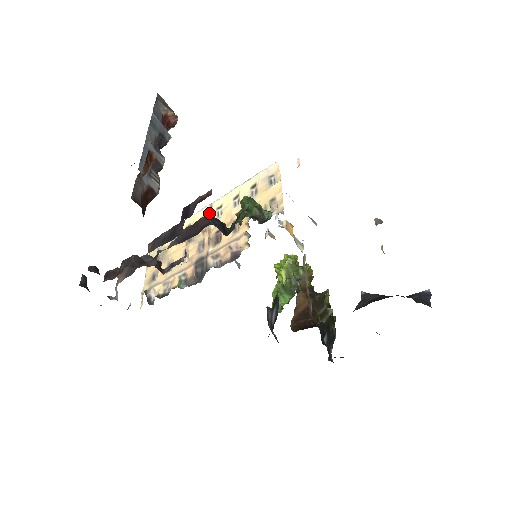
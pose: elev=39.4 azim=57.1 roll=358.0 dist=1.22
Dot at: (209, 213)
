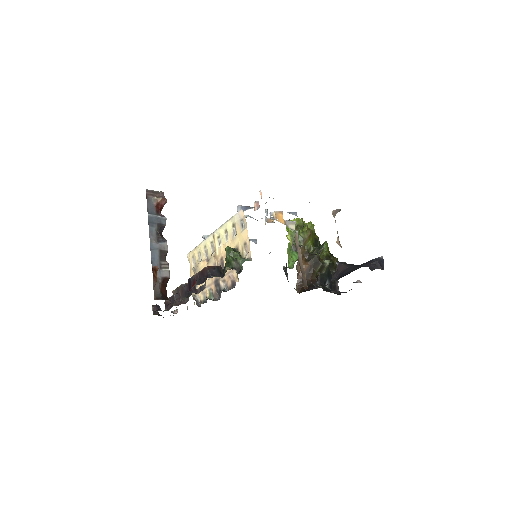
Dot at: (214, 240)
